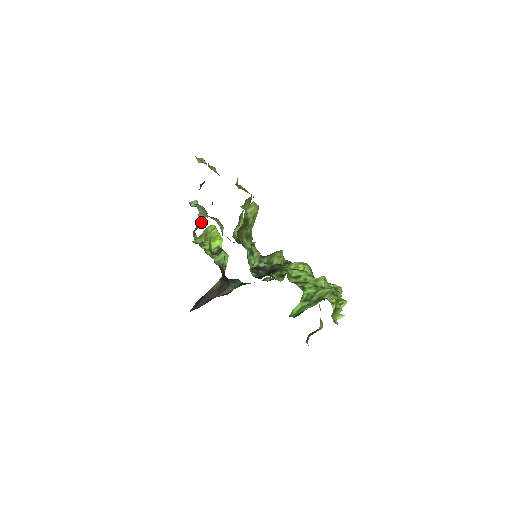
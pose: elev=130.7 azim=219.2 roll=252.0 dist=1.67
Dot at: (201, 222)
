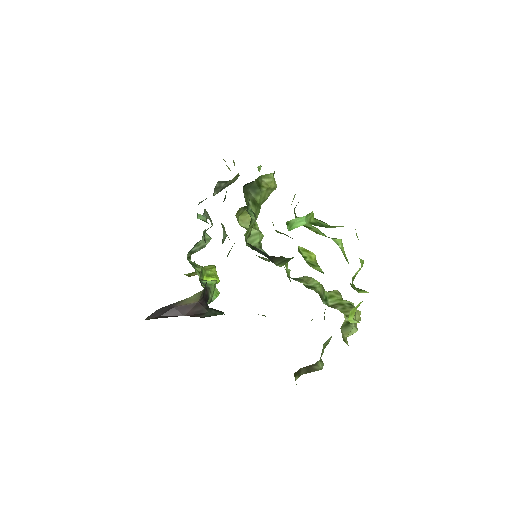
Dot at: (202, 246)
